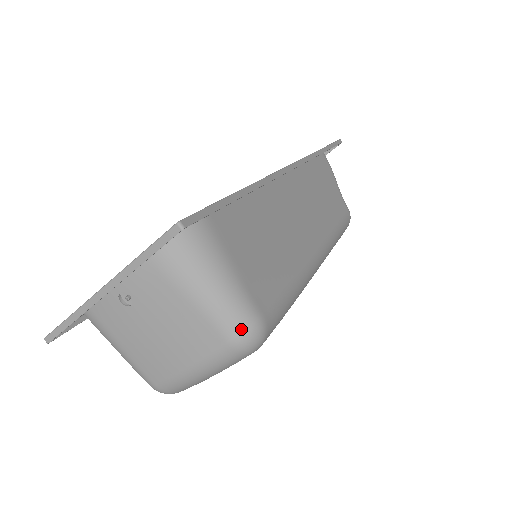
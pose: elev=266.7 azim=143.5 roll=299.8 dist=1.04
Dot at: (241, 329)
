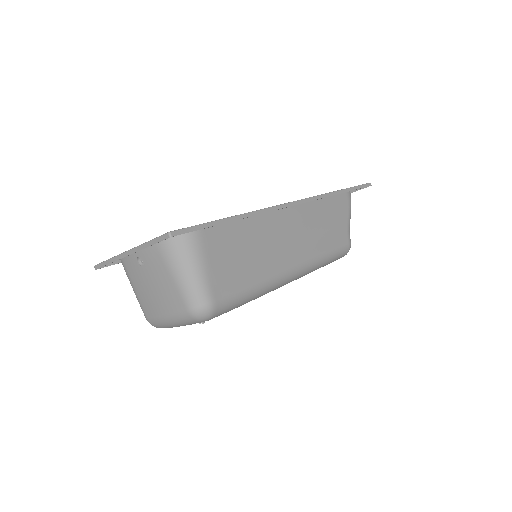
Dot at: (197, 305)
